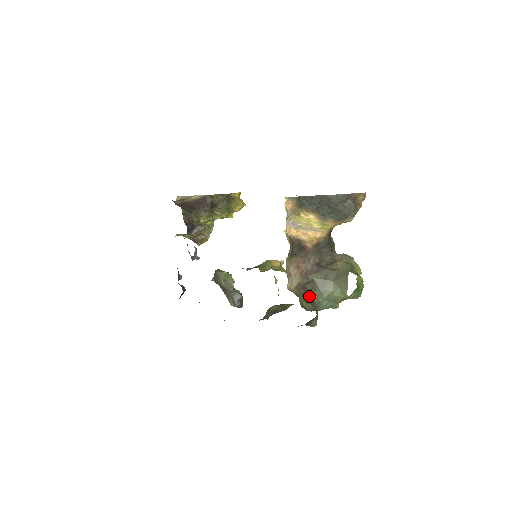
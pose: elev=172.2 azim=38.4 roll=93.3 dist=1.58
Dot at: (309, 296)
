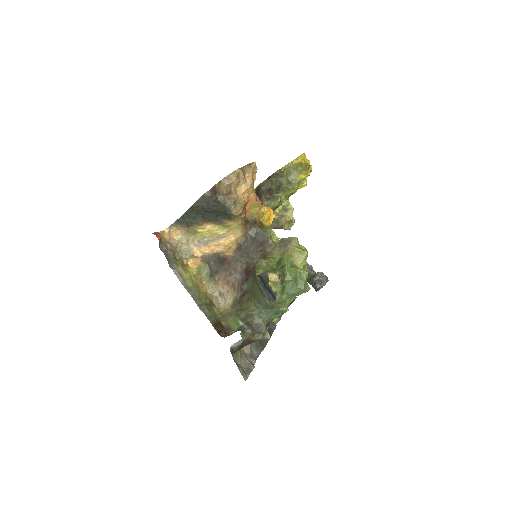
Dot at: (245, 310)
